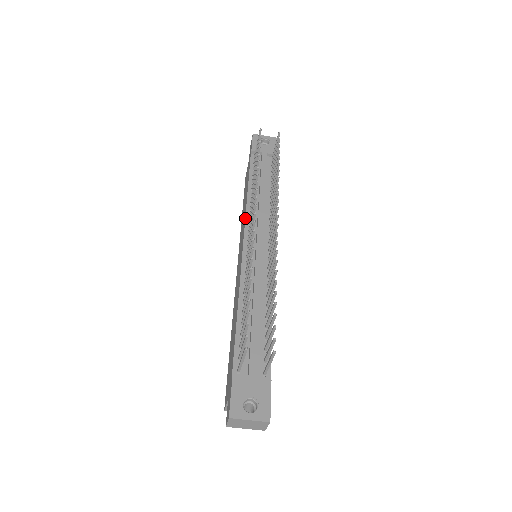
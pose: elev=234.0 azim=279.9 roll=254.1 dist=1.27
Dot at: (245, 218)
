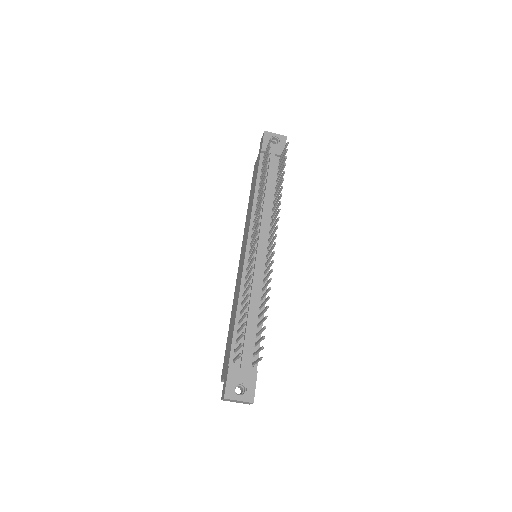
Dot at: (250, 222)
